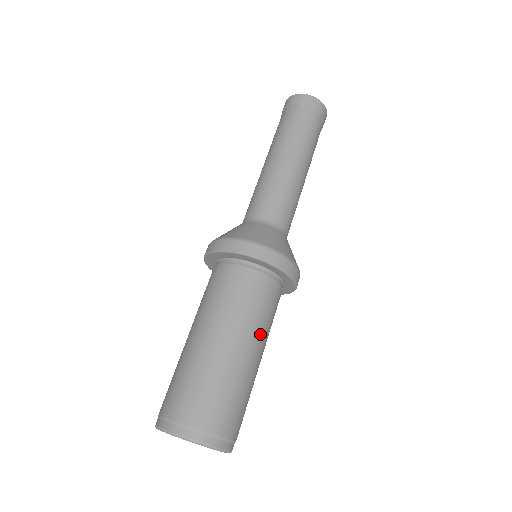
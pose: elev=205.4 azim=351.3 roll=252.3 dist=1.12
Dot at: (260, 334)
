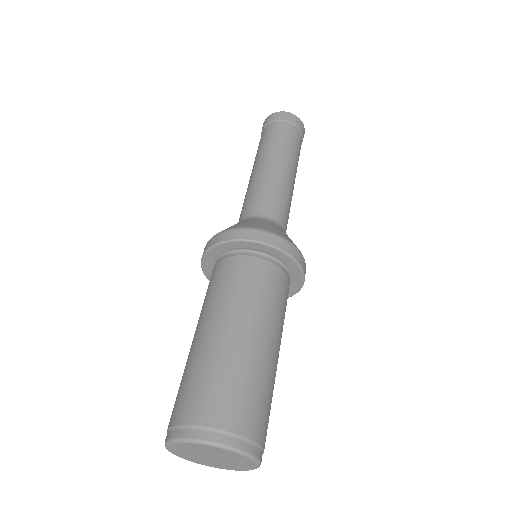
Dot at: (236, 308)
